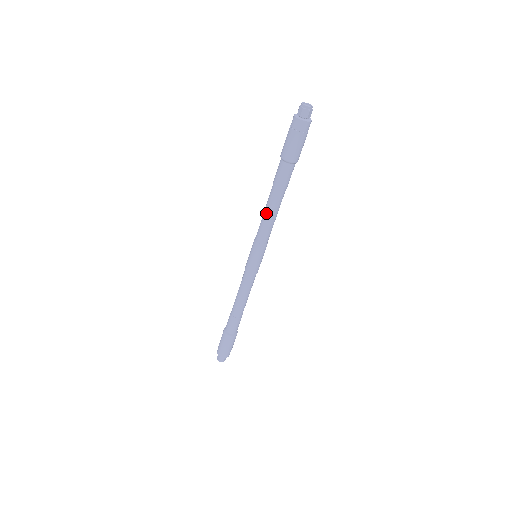
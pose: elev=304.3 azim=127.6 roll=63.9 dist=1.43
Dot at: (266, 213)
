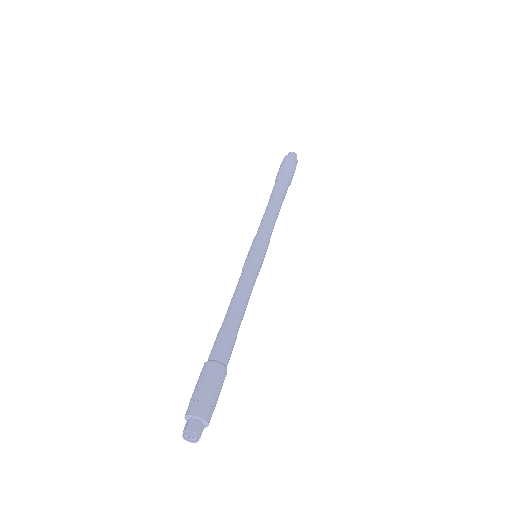
Dot at: occluded
